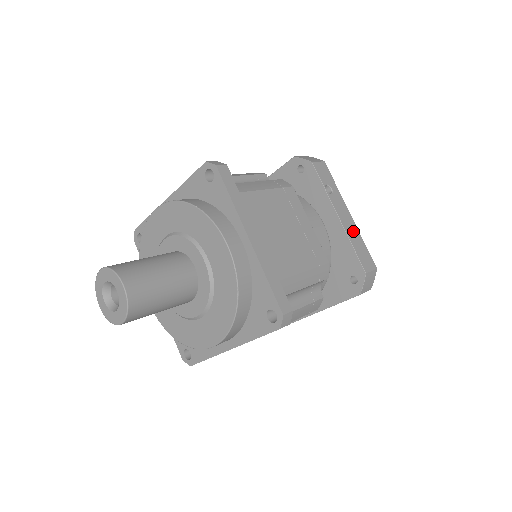
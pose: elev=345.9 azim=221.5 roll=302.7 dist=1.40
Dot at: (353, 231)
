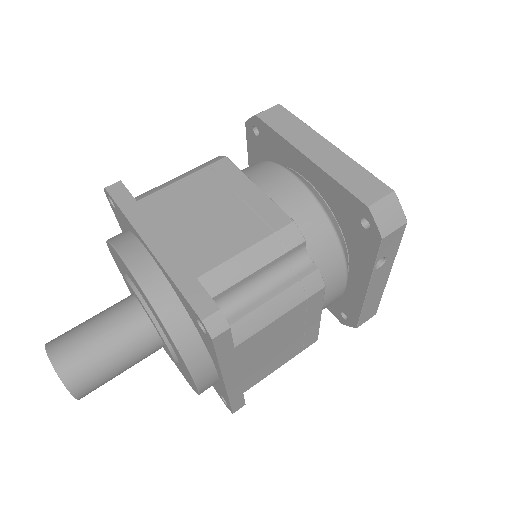
Dot at: (376, 294)
